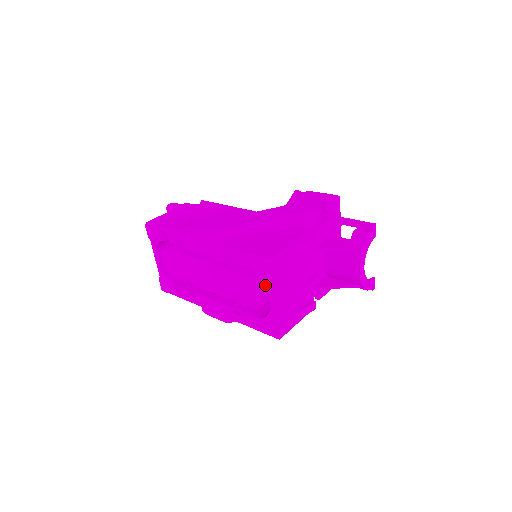
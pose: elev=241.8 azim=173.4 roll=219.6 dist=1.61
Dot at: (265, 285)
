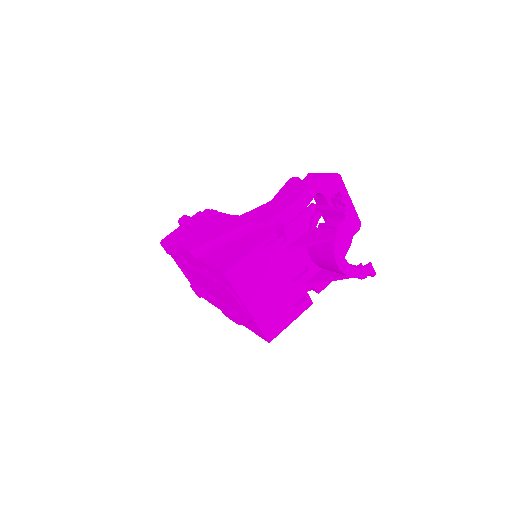
Dot at: occluded
